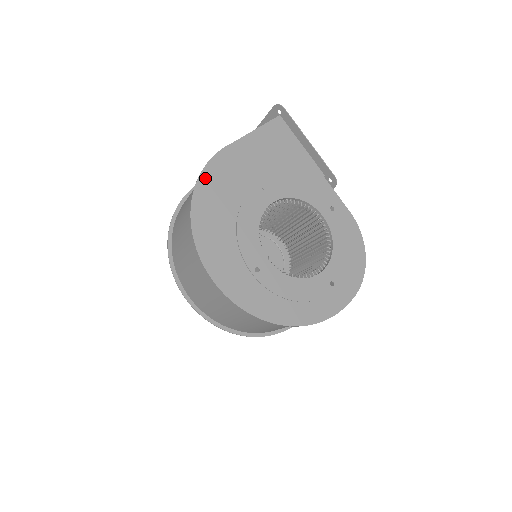
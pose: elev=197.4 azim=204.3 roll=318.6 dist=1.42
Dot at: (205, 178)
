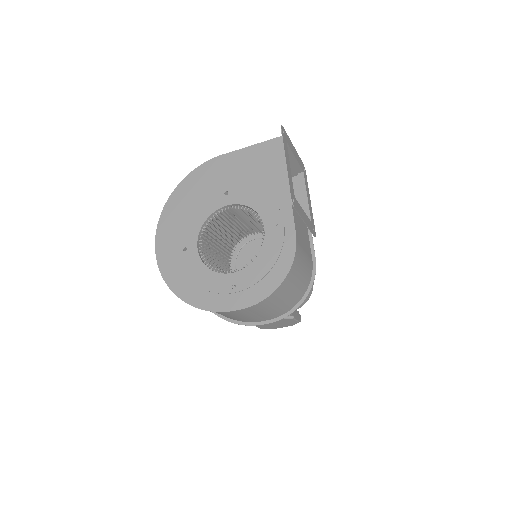
Dot at: (193, 175)
